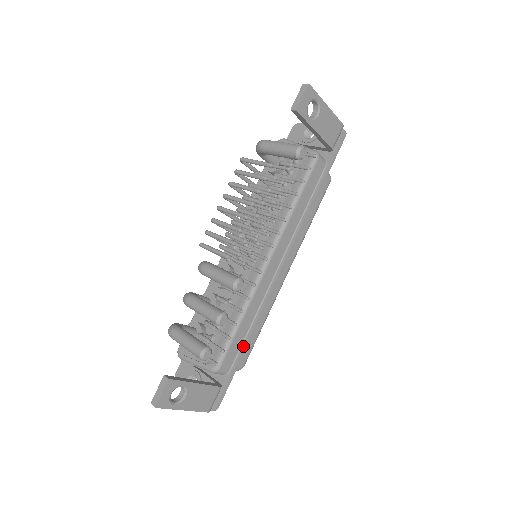
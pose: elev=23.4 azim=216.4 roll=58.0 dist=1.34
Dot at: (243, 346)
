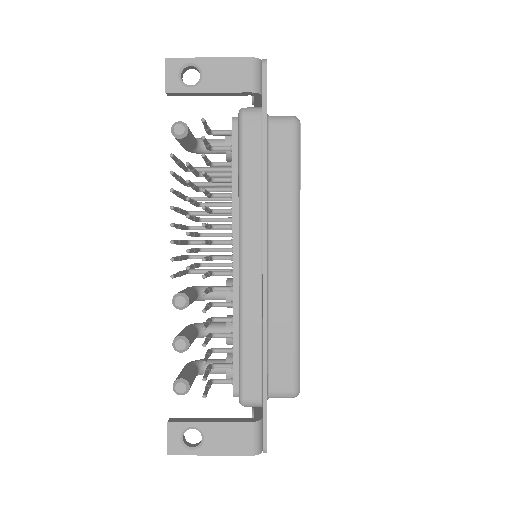
Dot at: (262, 366)
